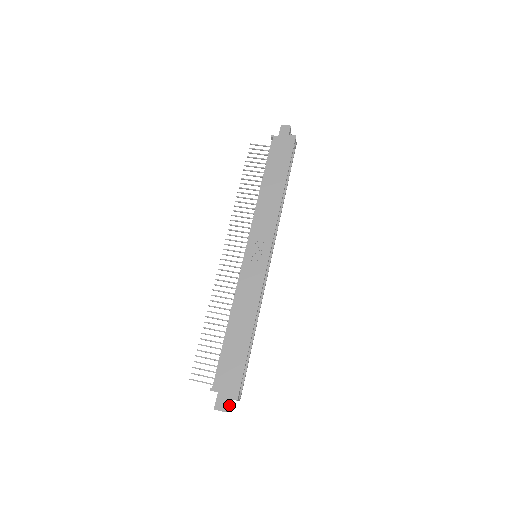
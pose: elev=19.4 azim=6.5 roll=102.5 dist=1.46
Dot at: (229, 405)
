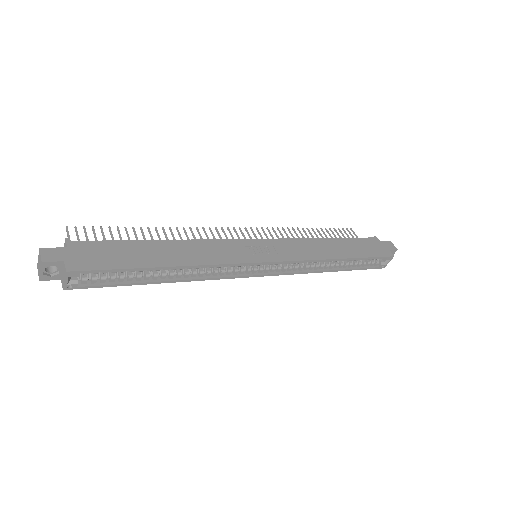
Dot at: (52, 275)
